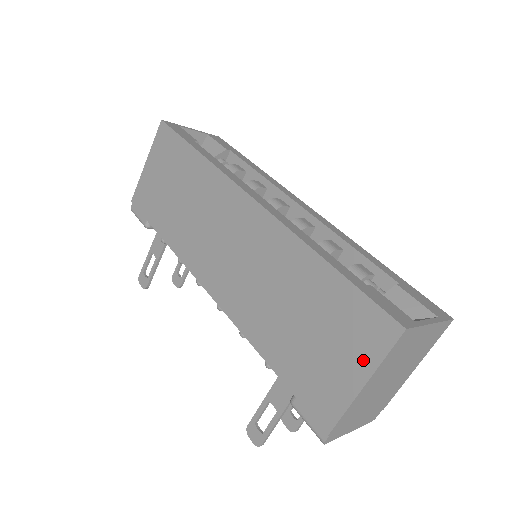
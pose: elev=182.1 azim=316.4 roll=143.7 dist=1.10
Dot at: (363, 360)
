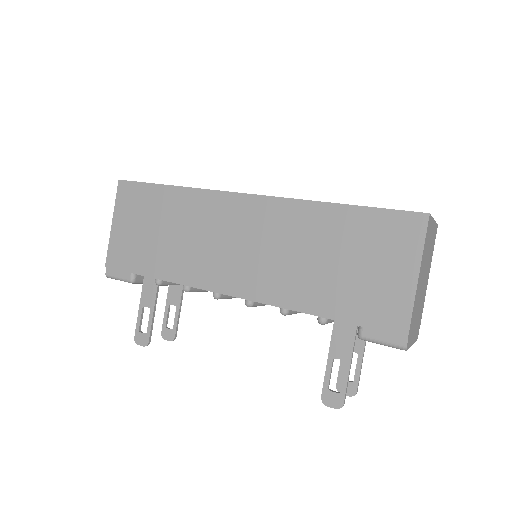
Dot at: (408, 257)
